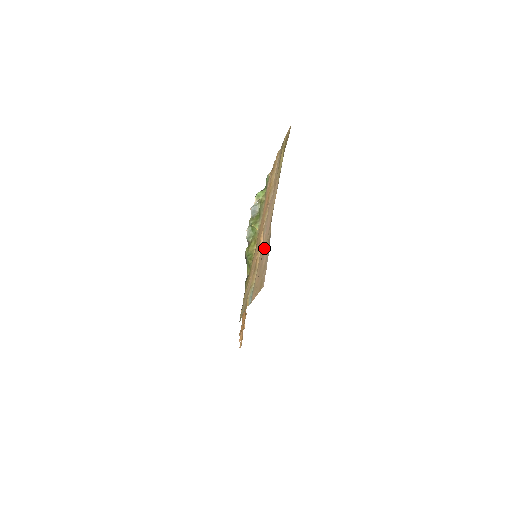
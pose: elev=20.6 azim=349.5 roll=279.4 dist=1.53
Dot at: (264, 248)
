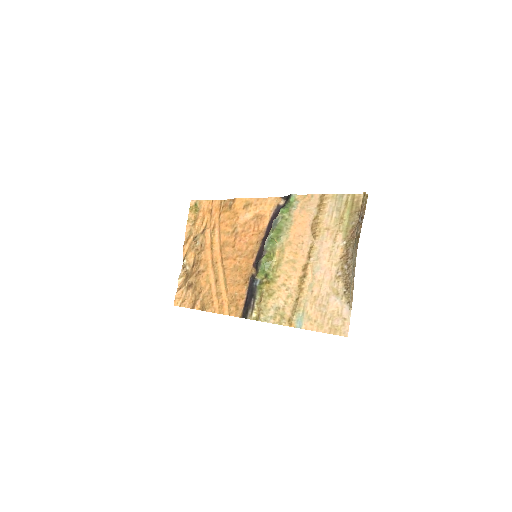
Dot at: (325, 291)
